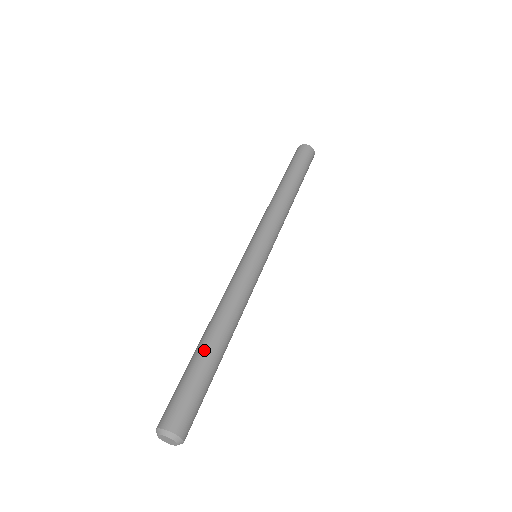
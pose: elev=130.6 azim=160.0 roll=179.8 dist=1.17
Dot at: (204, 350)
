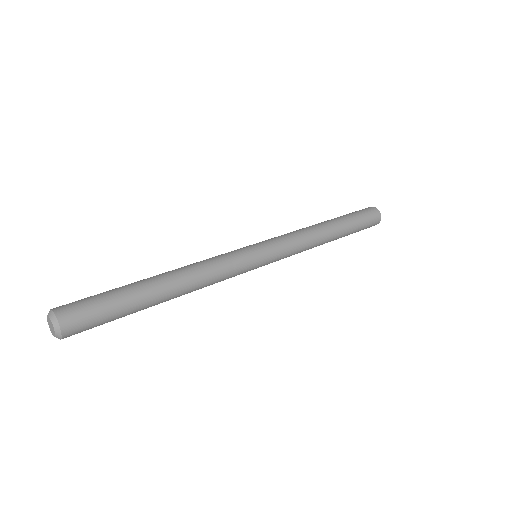
Dot at: occluded
